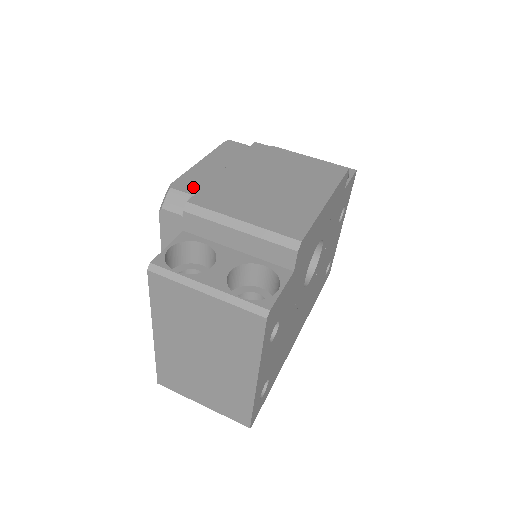
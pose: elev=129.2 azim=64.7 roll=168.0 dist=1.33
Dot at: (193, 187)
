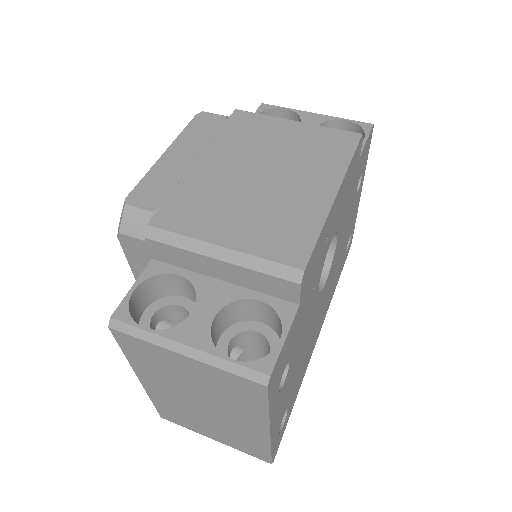
Dot at: (155, 198)
